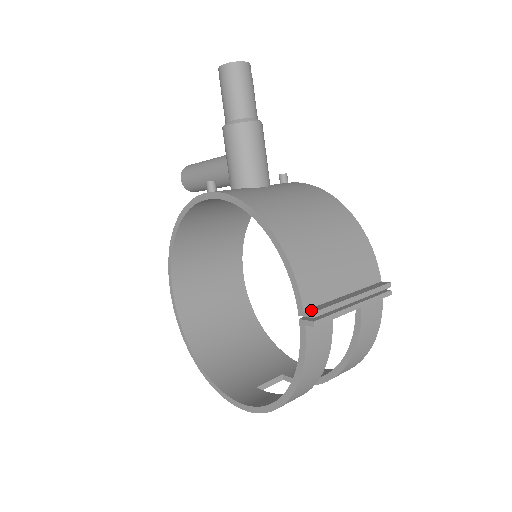
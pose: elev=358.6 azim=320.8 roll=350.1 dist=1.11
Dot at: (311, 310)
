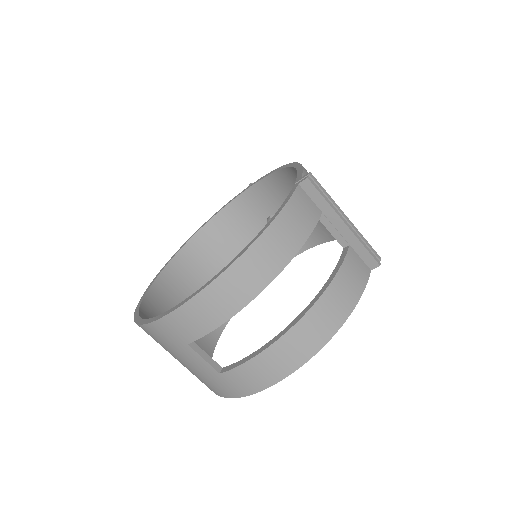
Dot at: occluded
